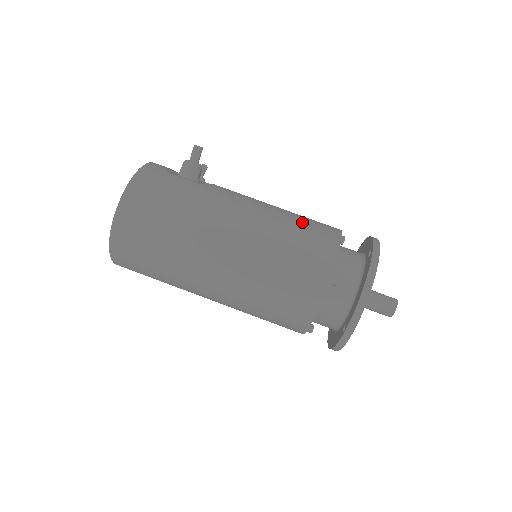
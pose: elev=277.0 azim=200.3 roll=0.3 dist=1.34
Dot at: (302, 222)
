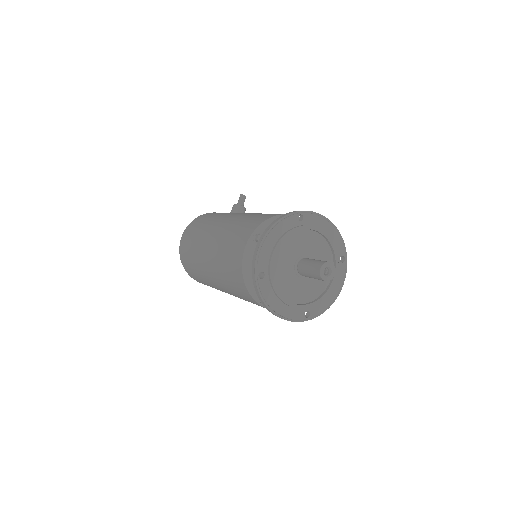
Dot at: occluded
